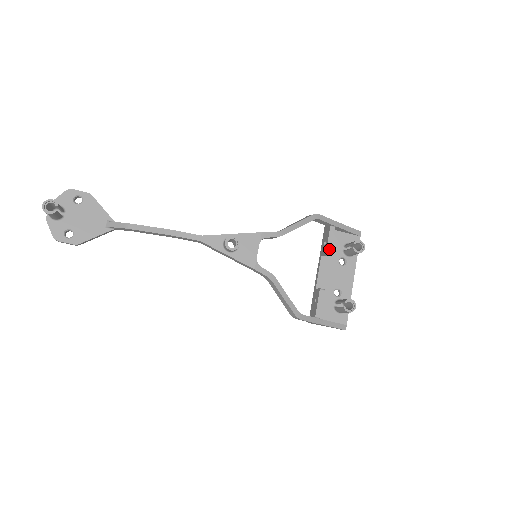
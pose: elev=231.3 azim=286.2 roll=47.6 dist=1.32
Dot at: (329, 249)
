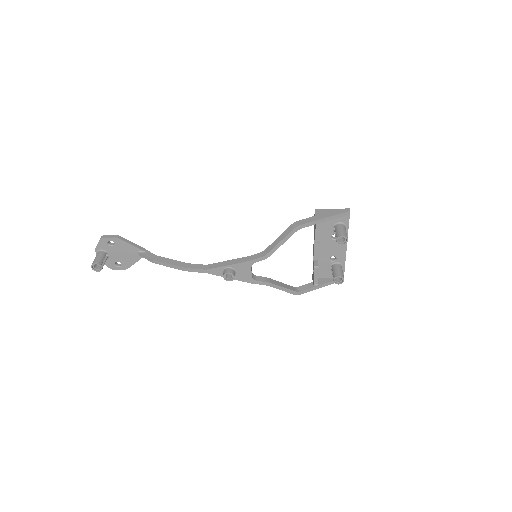
Dot at: (317, 240)
